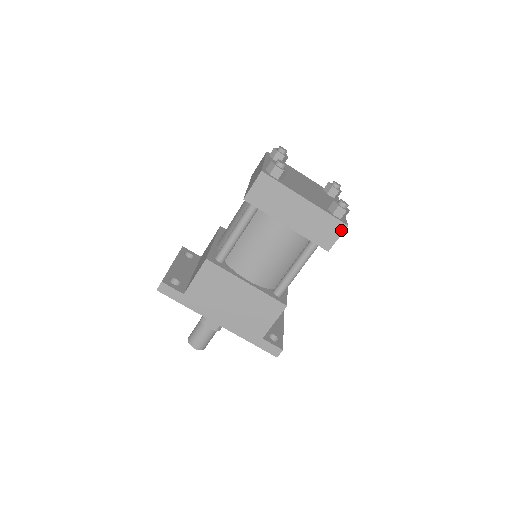
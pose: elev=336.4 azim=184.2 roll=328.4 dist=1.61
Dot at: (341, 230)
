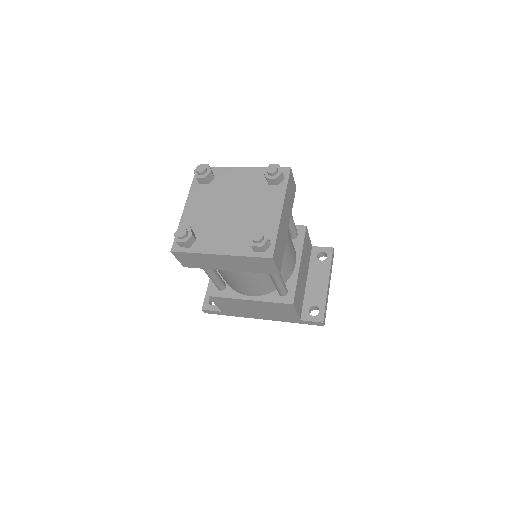
Dot at: (271, 262)
